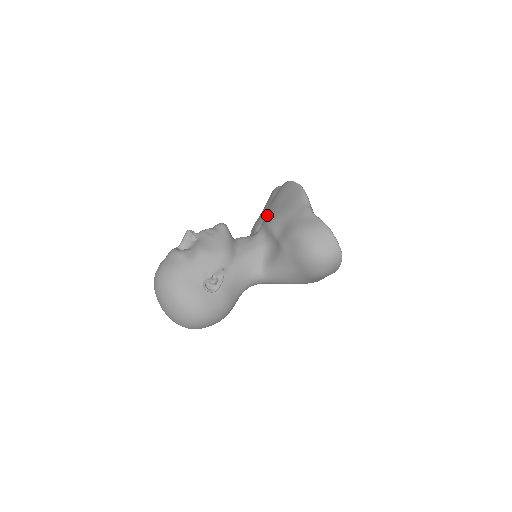
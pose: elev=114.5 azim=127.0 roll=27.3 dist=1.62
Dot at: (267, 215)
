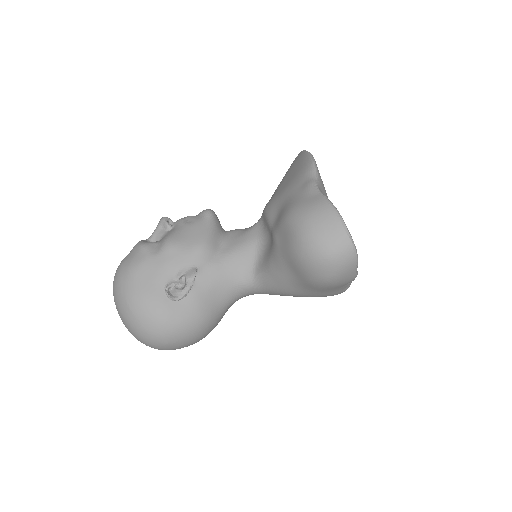
Dot at: occluded
